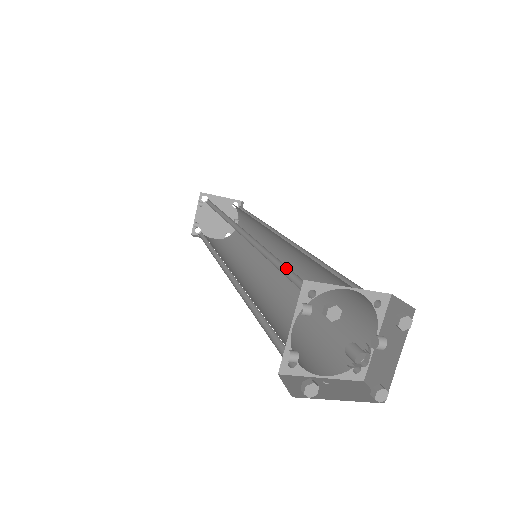
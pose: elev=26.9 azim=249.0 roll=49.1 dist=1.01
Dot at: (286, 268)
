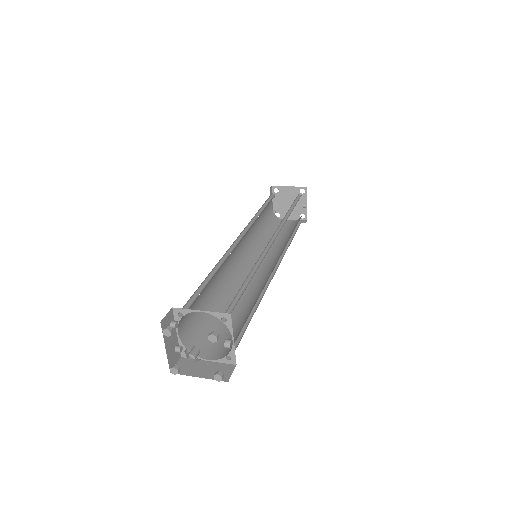
Dot at: (203, 288)
